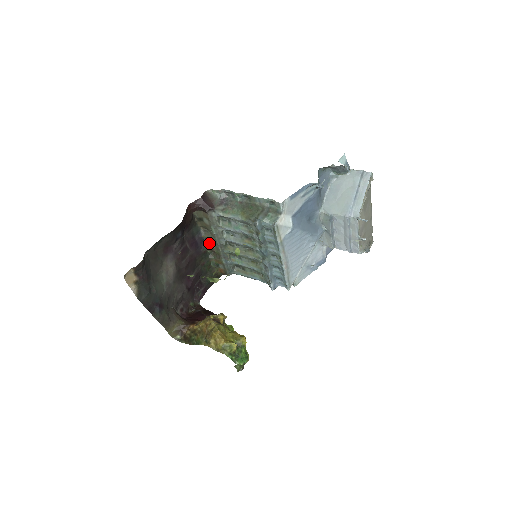
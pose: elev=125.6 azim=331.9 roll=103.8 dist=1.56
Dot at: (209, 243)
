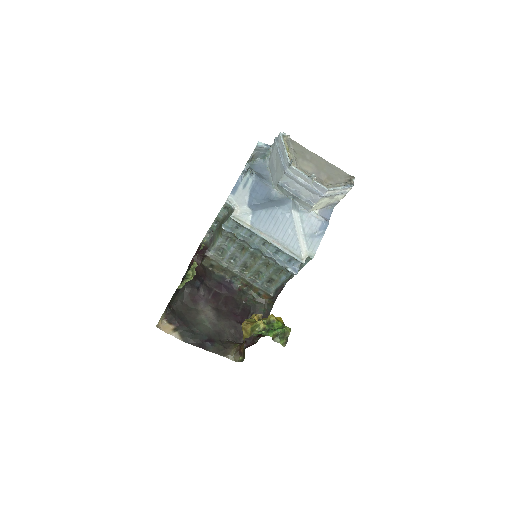
Dot at: (237, 281)
